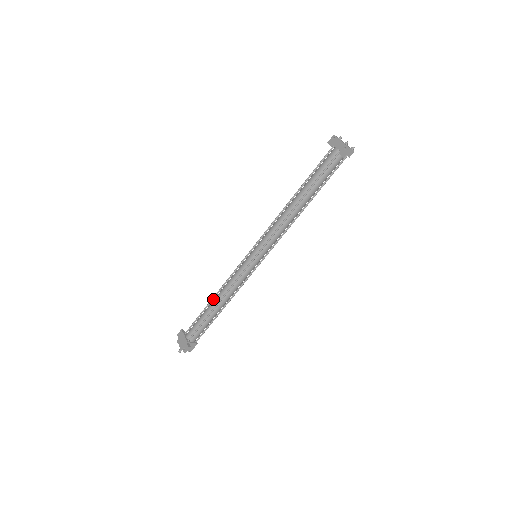
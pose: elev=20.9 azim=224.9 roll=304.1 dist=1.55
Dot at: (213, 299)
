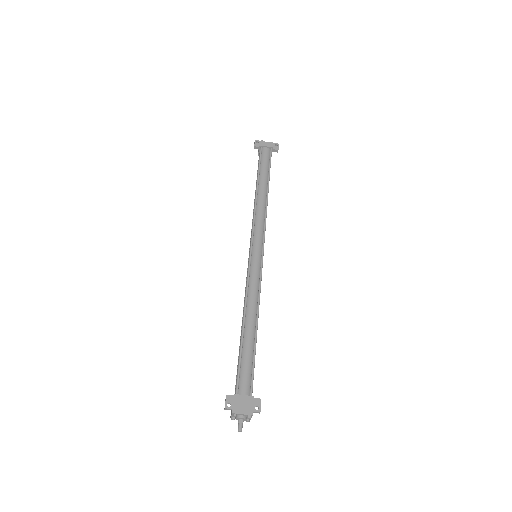
Dot at: (244, 324)
